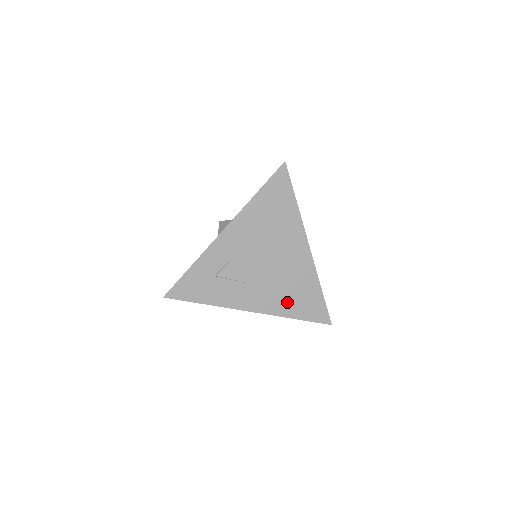
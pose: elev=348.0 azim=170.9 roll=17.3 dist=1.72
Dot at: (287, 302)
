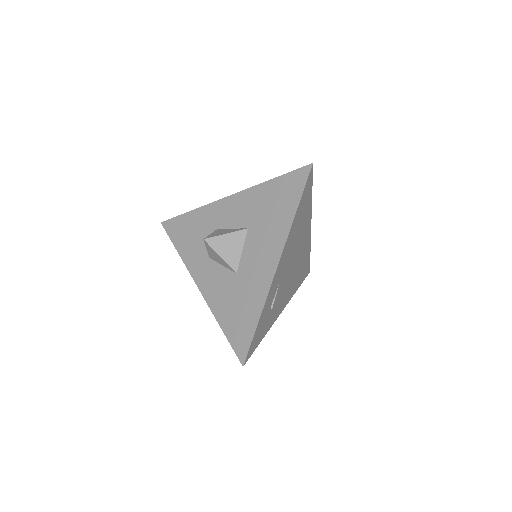
Dot at: (297, 282)
